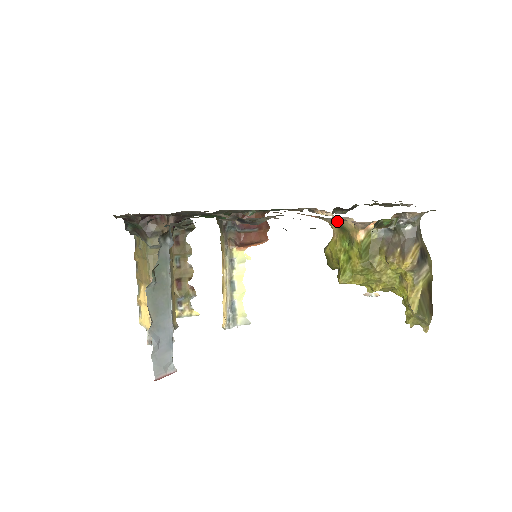
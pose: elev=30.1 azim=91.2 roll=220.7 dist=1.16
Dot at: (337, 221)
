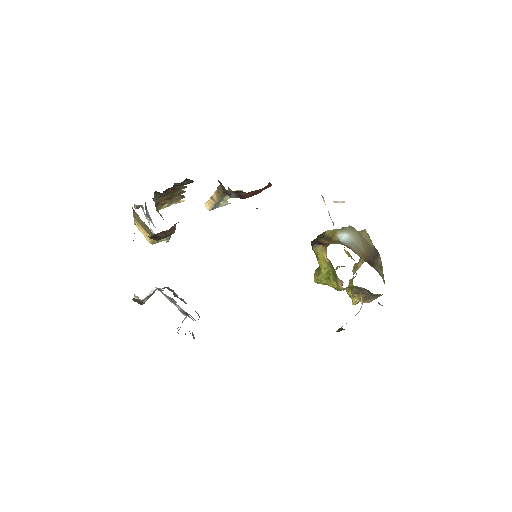
Dot at: occluded
